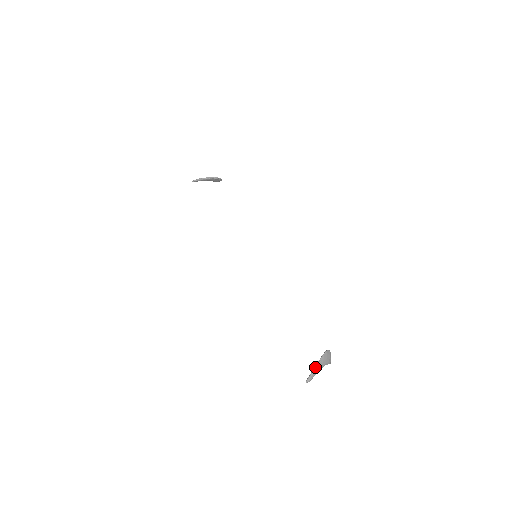
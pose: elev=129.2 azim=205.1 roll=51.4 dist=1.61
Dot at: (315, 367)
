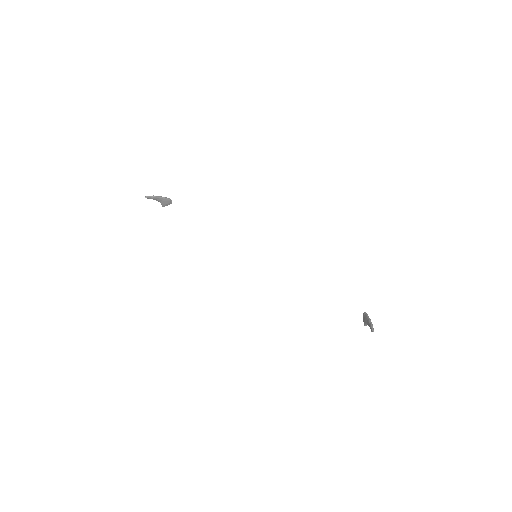
Dot at: occluded
